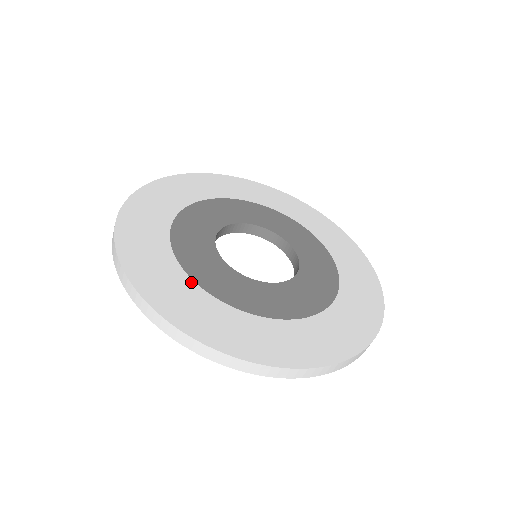
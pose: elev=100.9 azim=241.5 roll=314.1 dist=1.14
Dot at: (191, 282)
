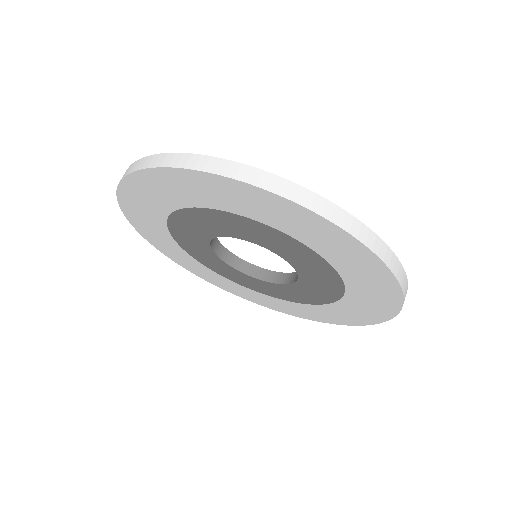
Dot at: occluded
